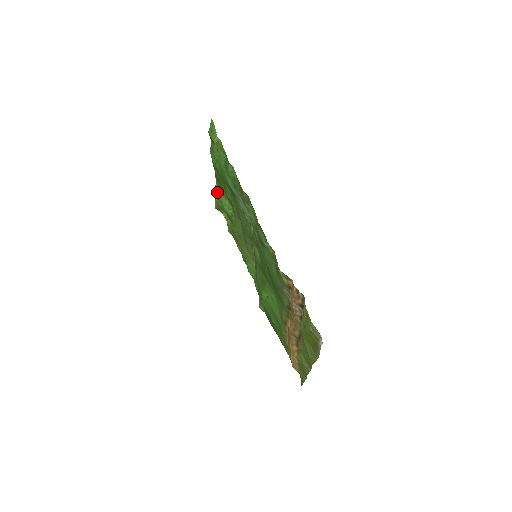
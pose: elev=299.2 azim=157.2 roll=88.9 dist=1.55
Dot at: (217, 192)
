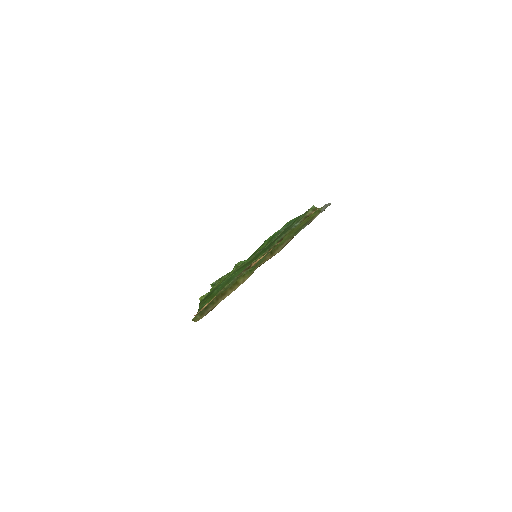
Dot at: occluded
